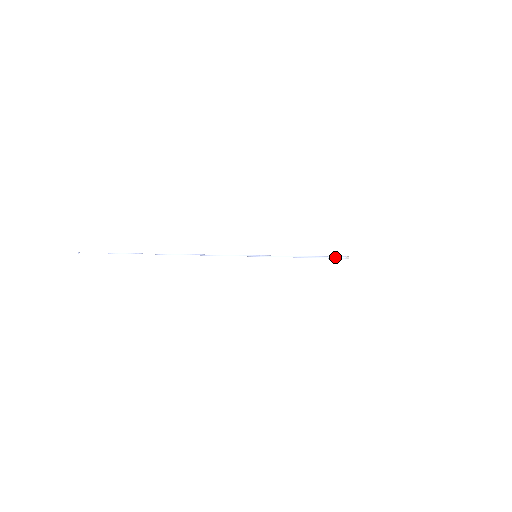
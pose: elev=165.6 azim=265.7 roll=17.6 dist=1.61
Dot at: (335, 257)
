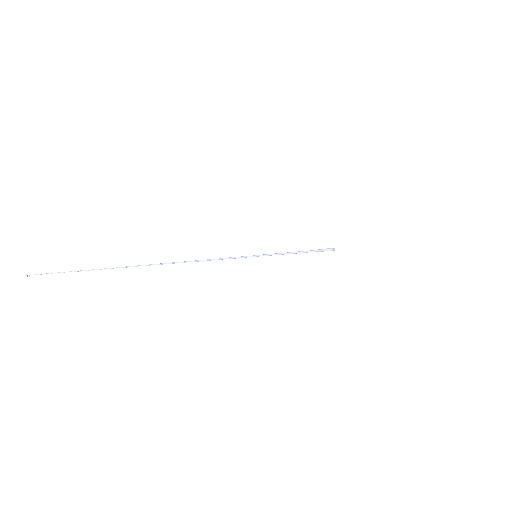
Dot at: occluded
